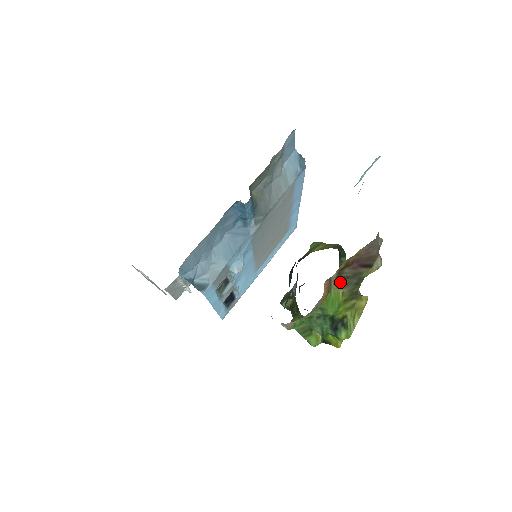
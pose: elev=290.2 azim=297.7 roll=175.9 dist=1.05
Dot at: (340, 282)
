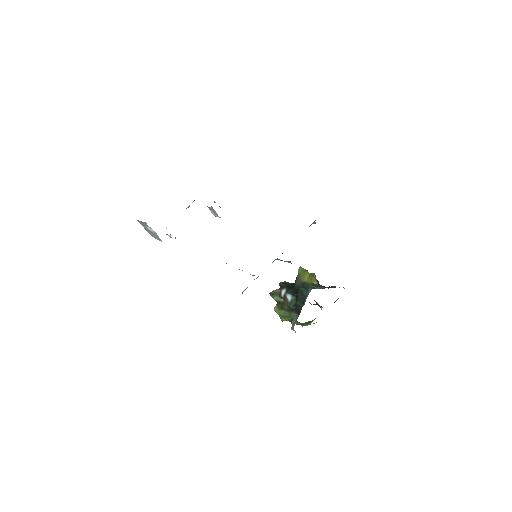
Dot at: occluded
